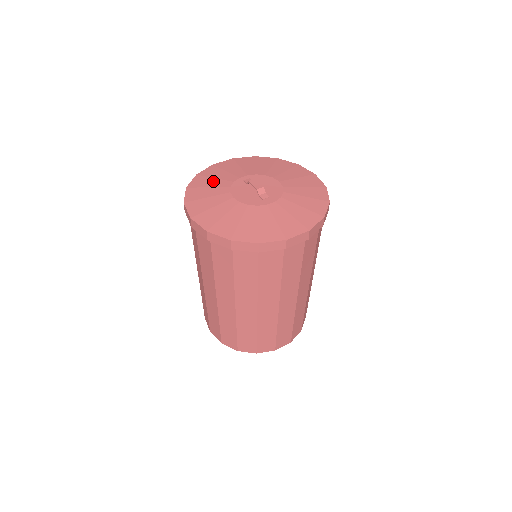
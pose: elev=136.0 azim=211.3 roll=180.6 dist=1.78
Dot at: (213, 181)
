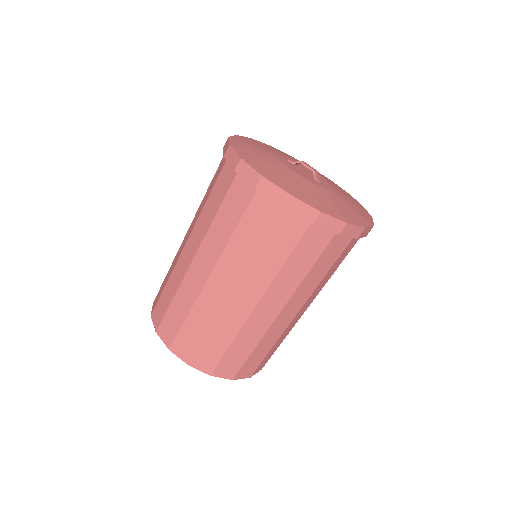
Dot at: (256, 149)
